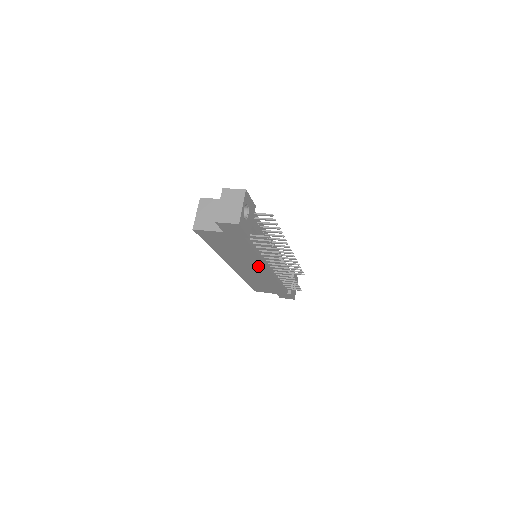
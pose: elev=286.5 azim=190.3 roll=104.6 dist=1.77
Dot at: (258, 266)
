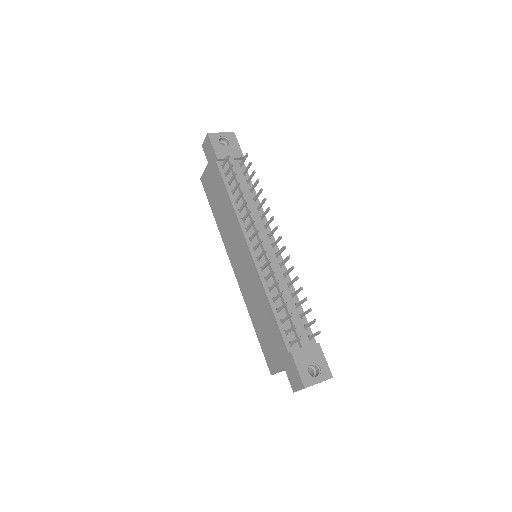
Dot at: (241, 242)
